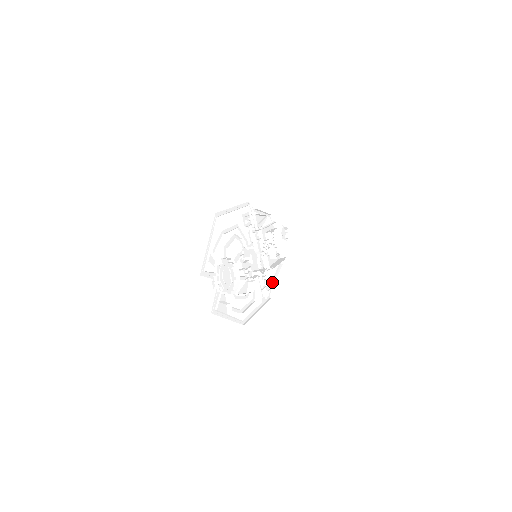
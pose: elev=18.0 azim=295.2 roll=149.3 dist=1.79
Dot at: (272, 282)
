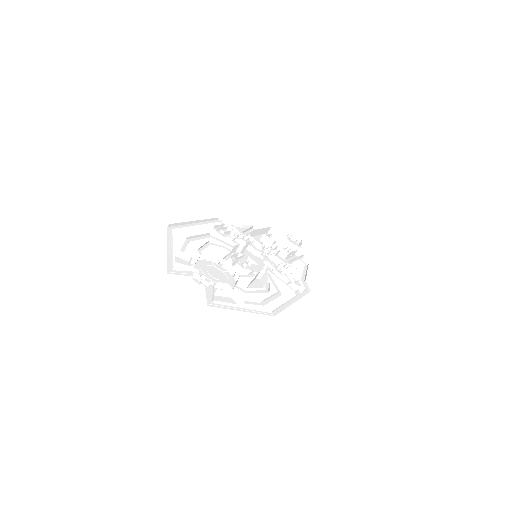
Dot at: (298, 275)
